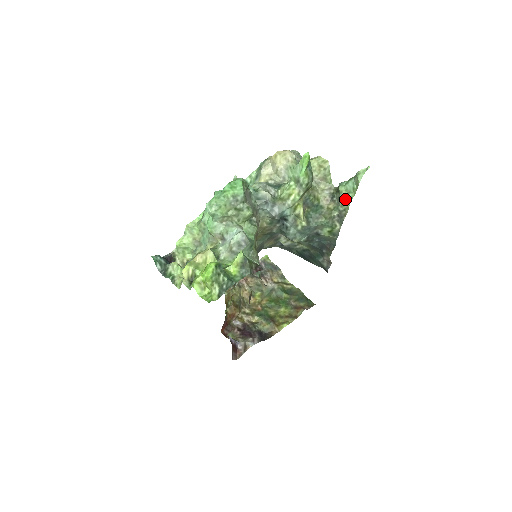
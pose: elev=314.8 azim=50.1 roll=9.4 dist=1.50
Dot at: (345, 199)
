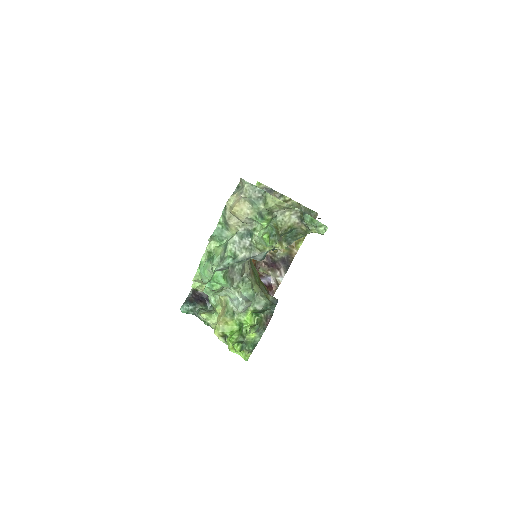
Dot at: (314, 231)
